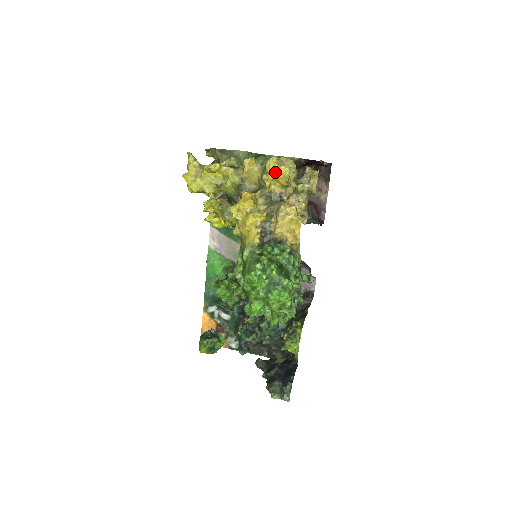
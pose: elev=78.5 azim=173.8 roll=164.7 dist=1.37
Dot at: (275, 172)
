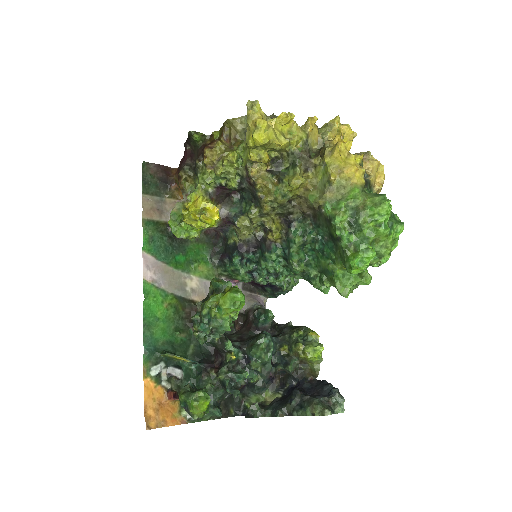
Dot at: (348, 126)
